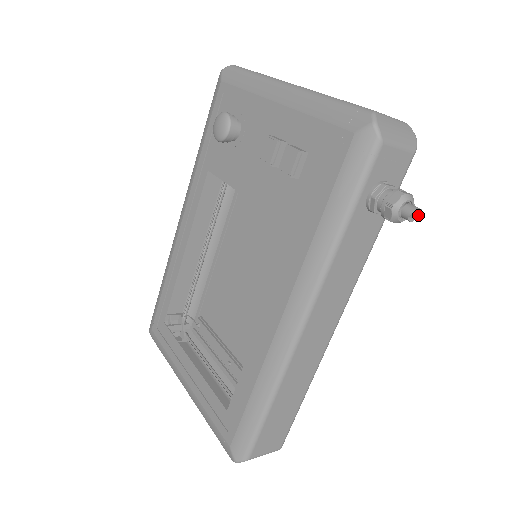
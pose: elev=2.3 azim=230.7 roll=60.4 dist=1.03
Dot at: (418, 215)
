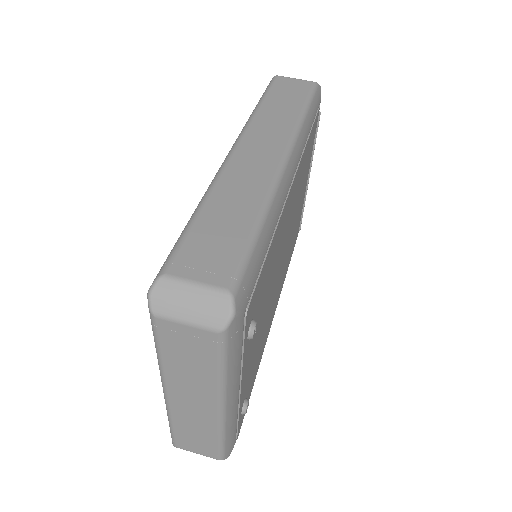
Dot at: occluded
